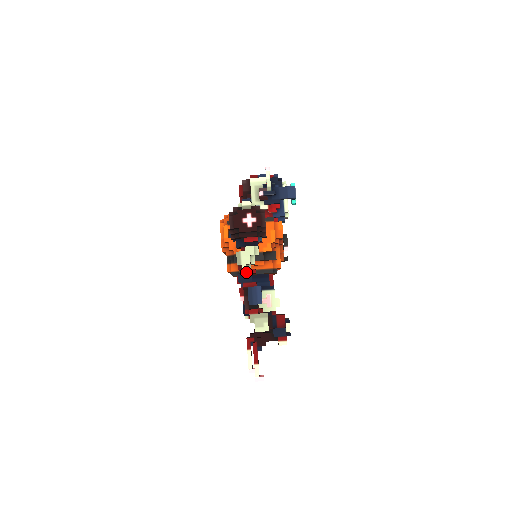
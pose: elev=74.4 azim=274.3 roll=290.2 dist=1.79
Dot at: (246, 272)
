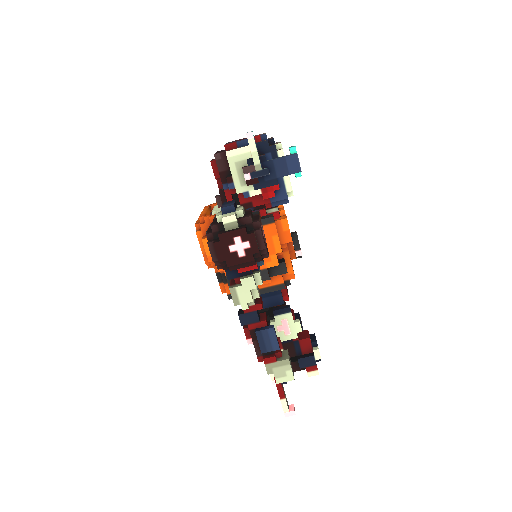
Dot at: (249, 310)
